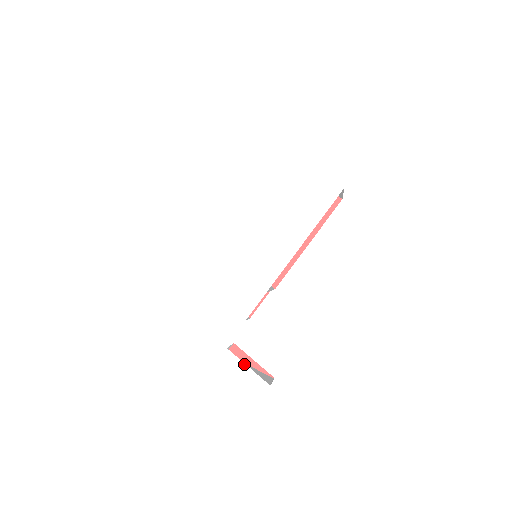
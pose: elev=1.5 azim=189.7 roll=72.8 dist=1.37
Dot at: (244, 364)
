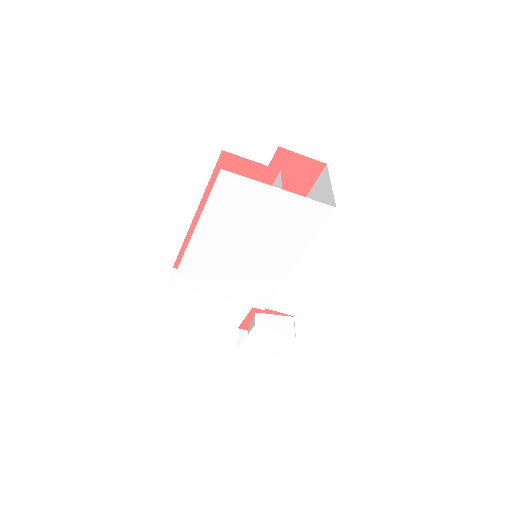
Dot at: (271, 331)
